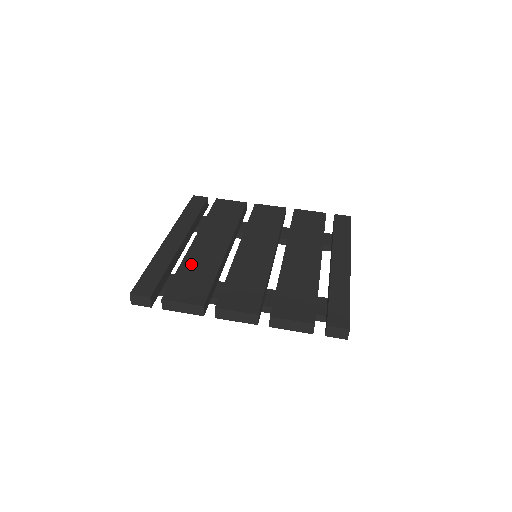
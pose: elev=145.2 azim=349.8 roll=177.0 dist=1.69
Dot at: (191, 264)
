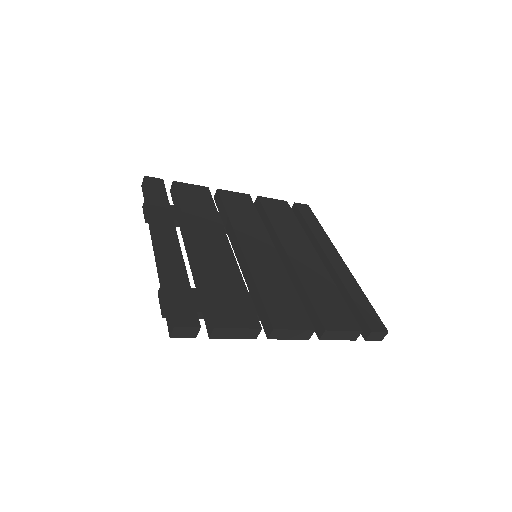
Dot at: (211, 275)
